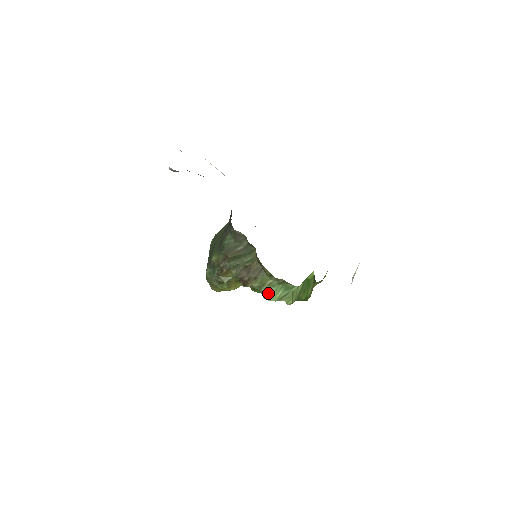
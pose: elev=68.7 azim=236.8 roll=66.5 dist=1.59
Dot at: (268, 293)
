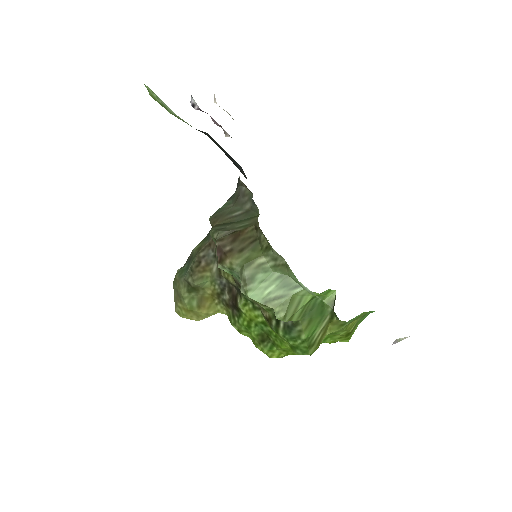
Dot at: (252, 281)
